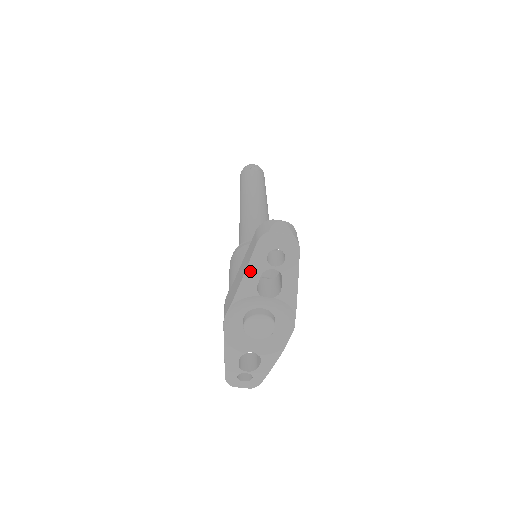
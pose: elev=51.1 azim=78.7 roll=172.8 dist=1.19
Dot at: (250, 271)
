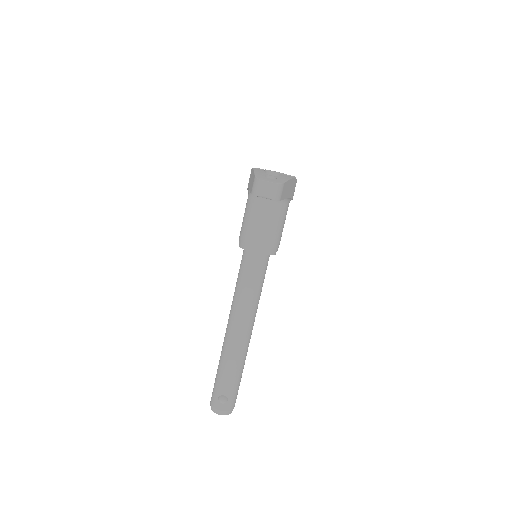
Dot at: occluded
